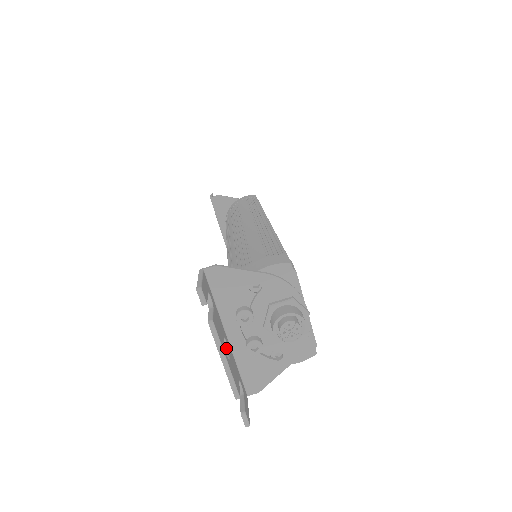
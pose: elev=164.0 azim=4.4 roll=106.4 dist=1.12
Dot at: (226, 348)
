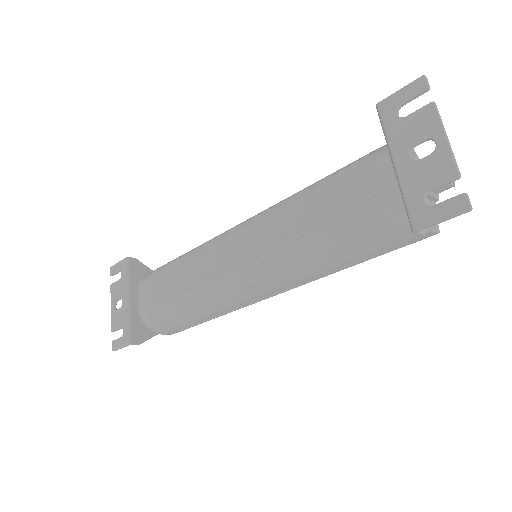
Dot at: (414, 160)
